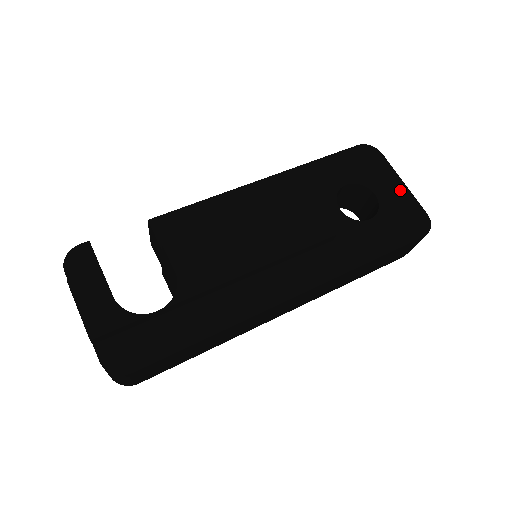
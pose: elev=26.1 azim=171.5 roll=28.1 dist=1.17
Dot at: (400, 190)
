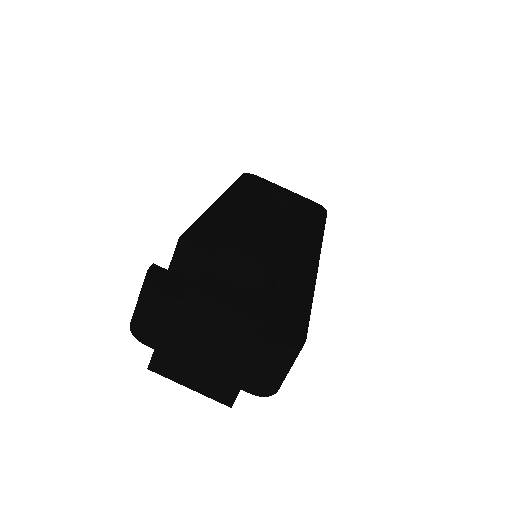
Dot at: (290, 193)
